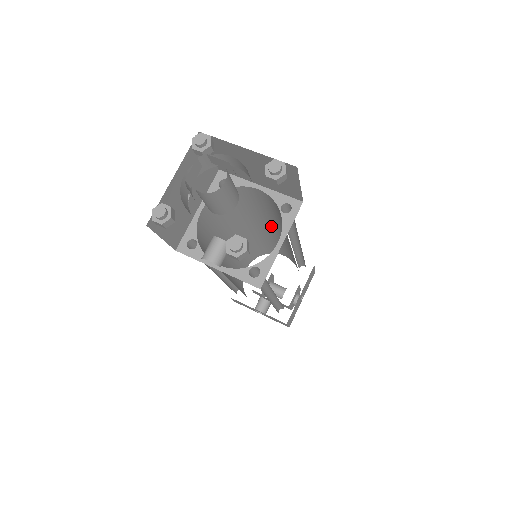
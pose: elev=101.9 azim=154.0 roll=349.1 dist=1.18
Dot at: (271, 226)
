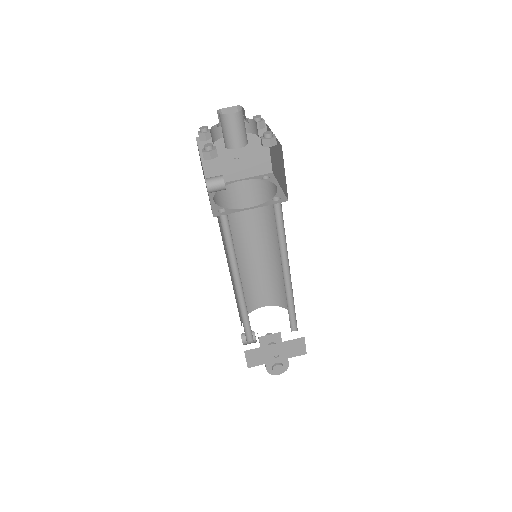
Dot at: occluded
